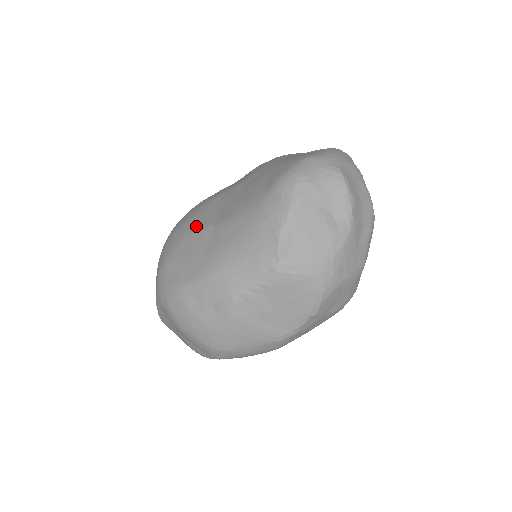
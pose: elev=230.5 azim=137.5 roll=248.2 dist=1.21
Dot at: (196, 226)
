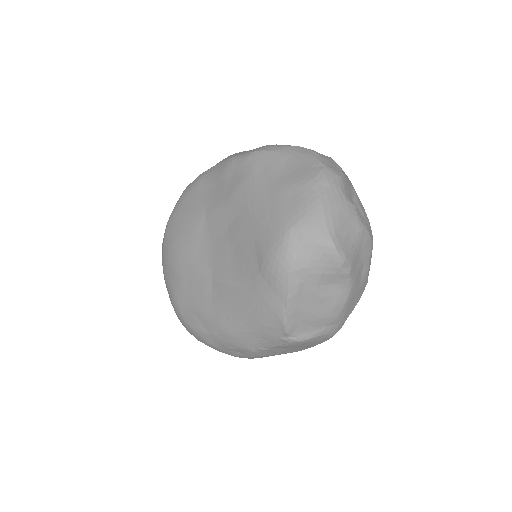
Dot at: (192, 268)
